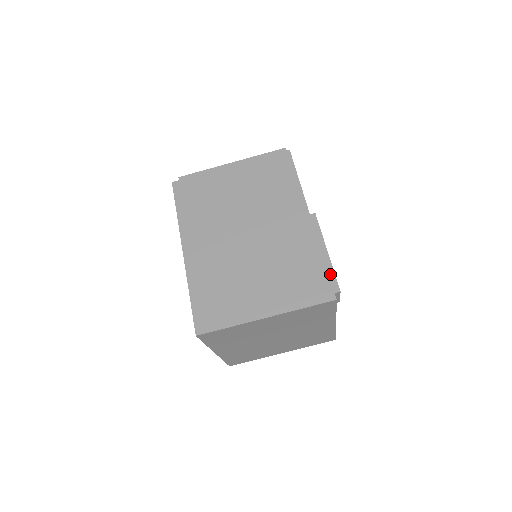
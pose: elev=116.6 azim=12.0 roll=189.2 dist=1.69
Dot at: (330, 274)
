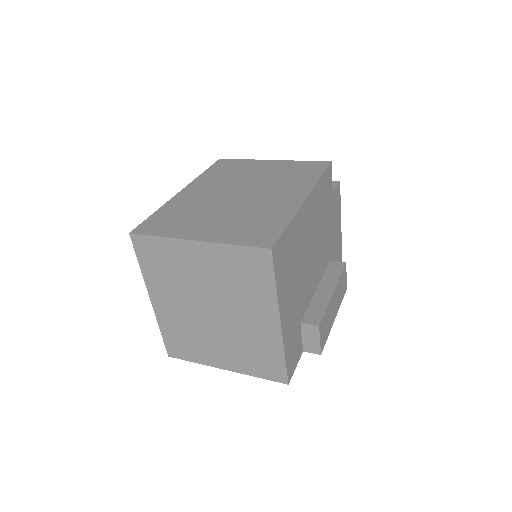
Dot at: (321, 309)
